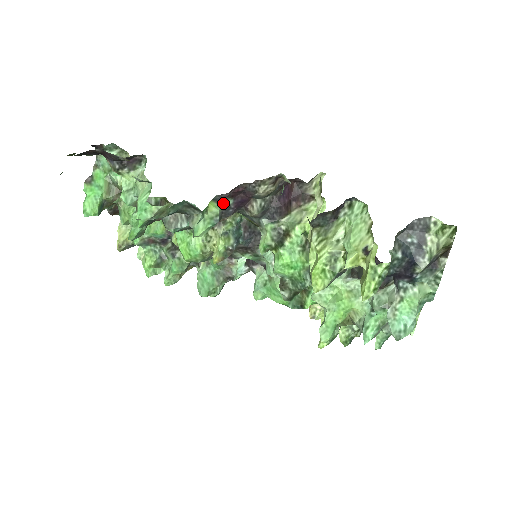
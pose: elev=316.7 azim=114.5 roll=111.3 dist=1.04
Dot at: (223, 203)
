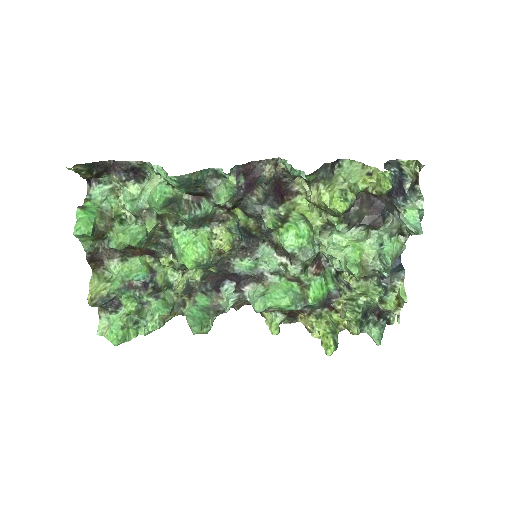
Dot at: (238, 179)
